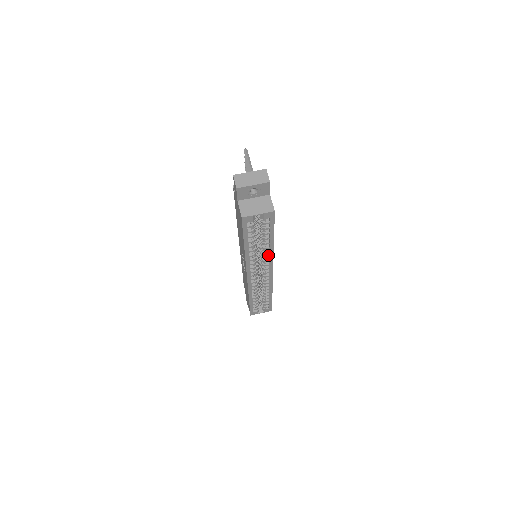
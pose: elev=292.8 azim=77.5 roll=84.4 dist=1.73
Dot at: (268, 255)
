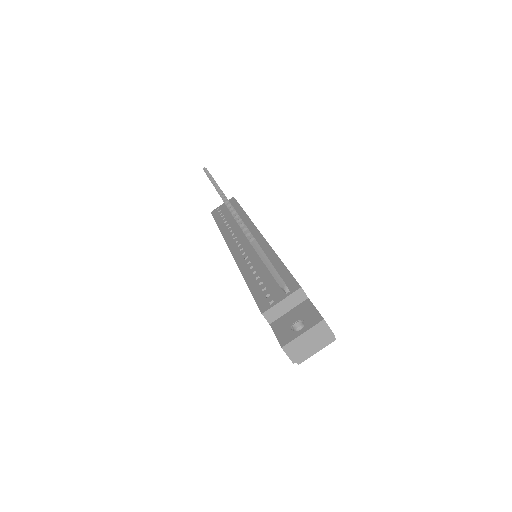
Dot at: occluded
